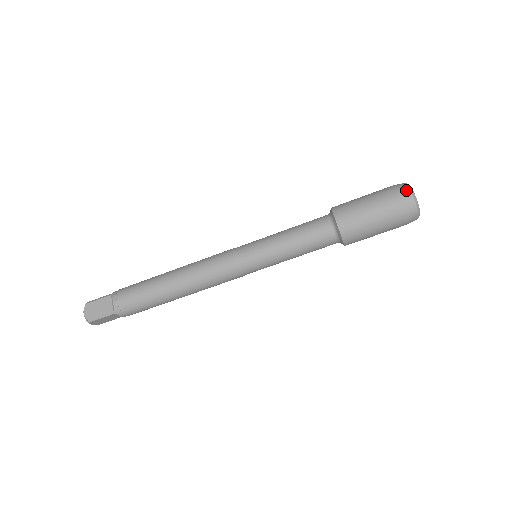
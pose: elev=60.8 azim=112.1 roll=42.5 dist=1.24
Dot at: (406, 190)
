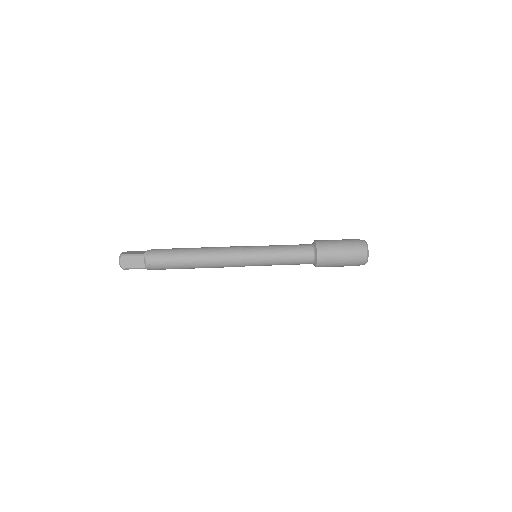
Dot at: occluded
